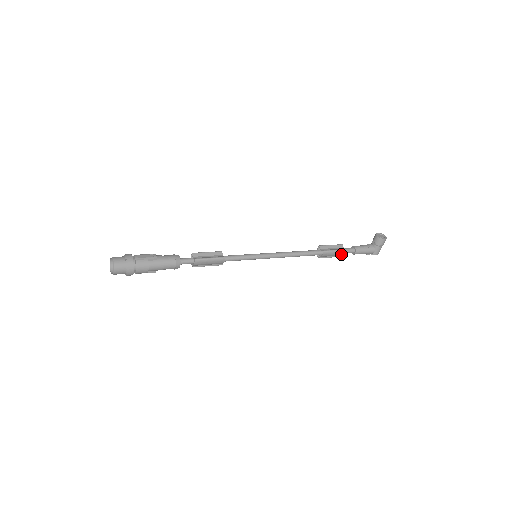
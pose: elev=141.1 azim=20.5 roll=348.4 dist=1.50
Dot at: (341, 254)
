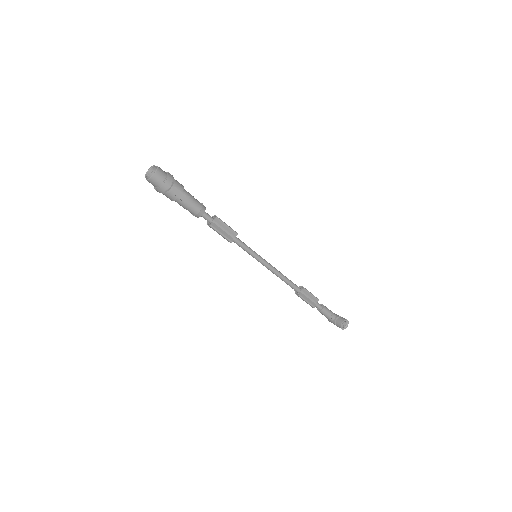
Dot at: occluded
